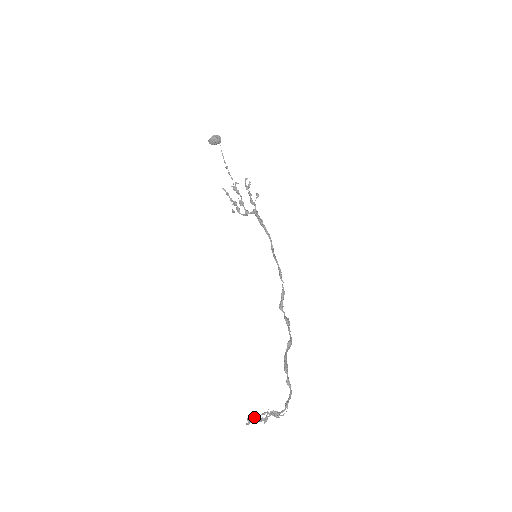
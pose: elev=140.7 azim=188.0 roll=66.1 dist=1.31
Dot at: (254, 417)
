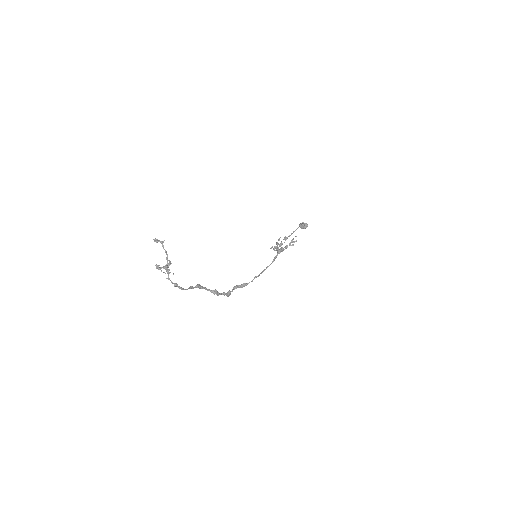
Dot at: (161, 241)
